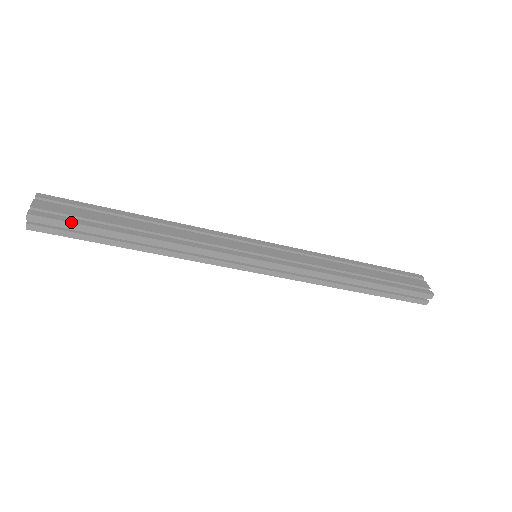
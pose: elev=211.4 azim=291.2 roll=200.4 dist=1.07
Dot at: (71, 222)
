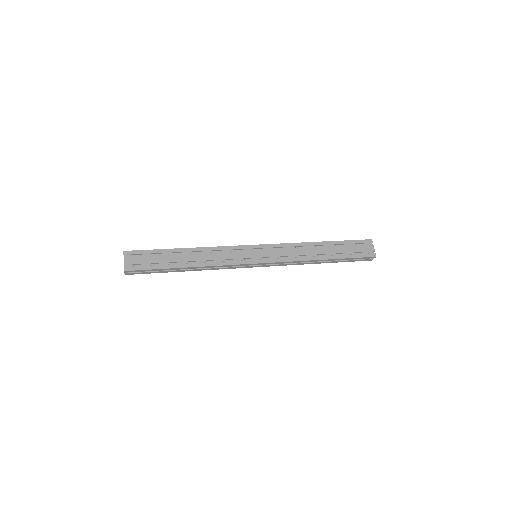
Dot at: (147, 270)
